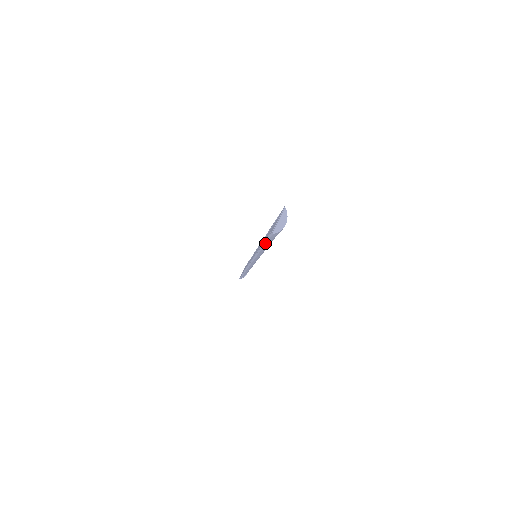
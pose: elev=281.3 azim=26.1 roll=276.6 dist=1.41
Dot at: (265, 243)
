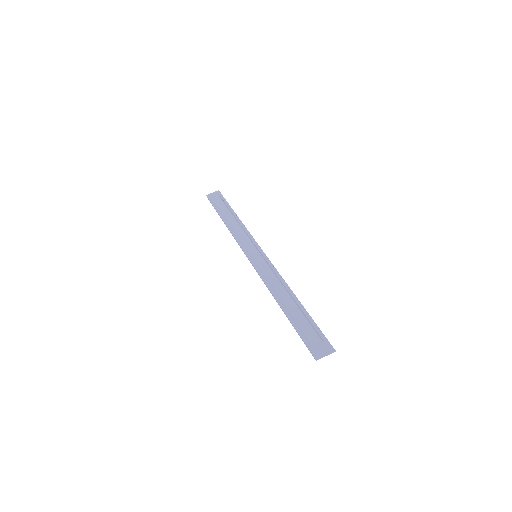
Dot at: (296, 330)
